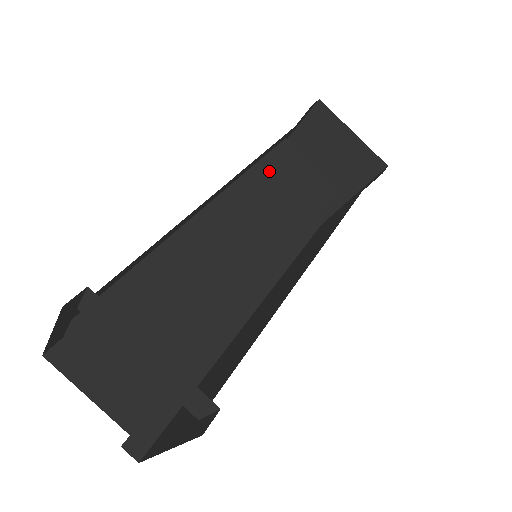
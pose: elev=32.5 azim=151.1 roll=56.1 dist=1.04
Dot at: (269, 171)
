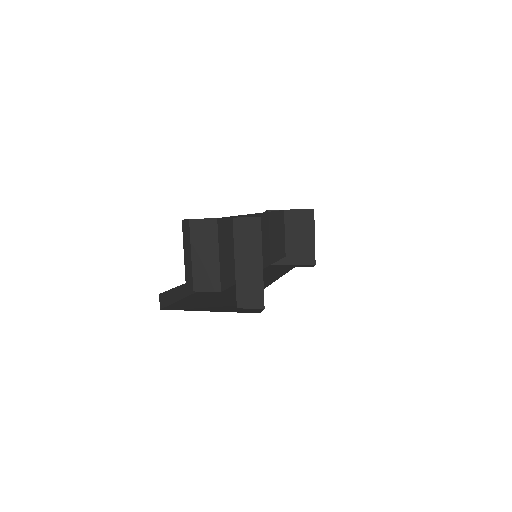
Dot at: (275, 220)
